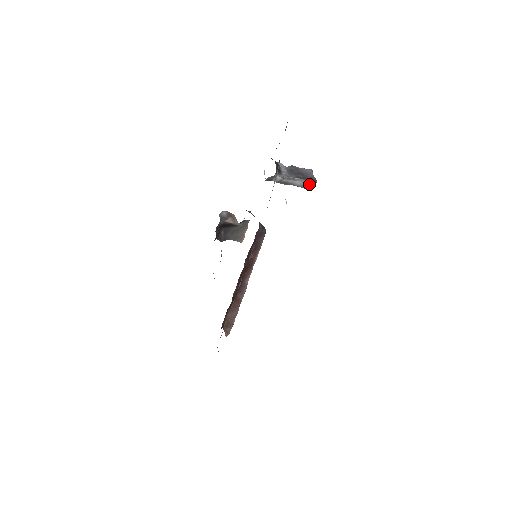
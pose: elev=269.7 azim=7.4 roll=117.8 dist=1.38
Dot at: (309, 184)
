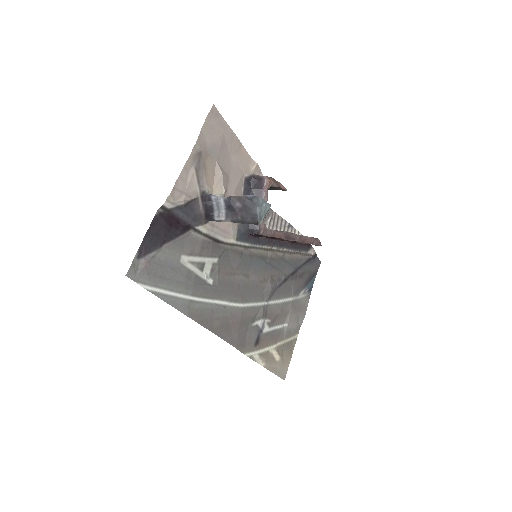
Dot at: occluded
